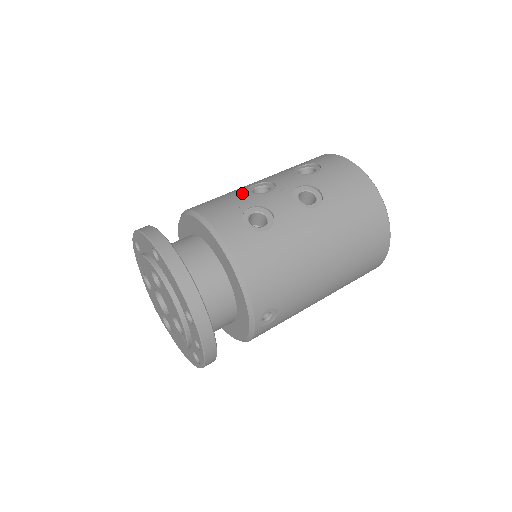
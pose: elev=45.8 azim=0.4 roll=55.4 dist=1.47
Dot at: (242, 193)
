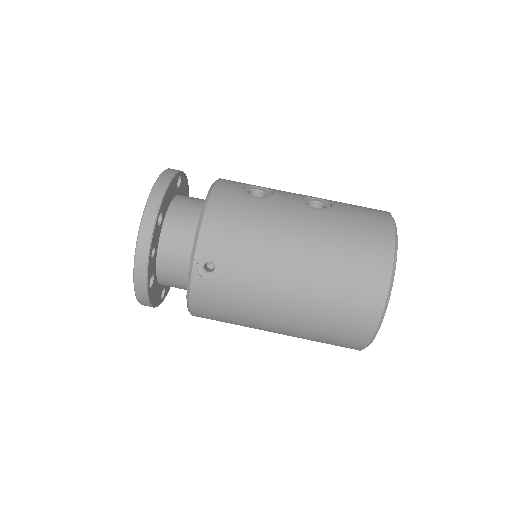
Dot at: occluded
